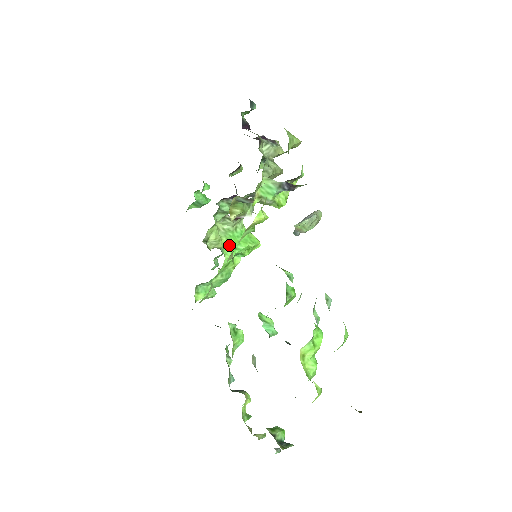
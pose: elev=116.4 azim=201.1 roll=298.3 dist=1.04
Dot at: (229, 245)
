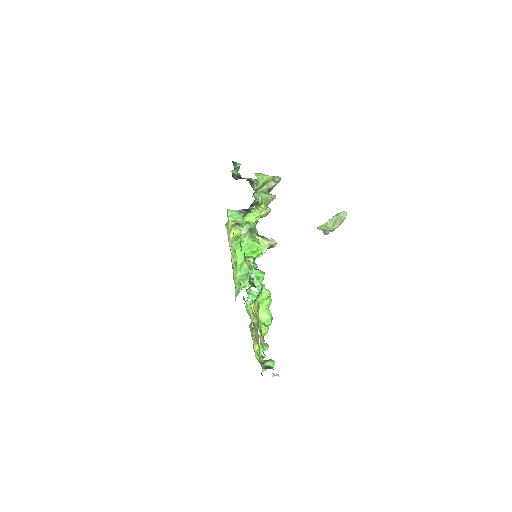
Dot at: (239, 253)
